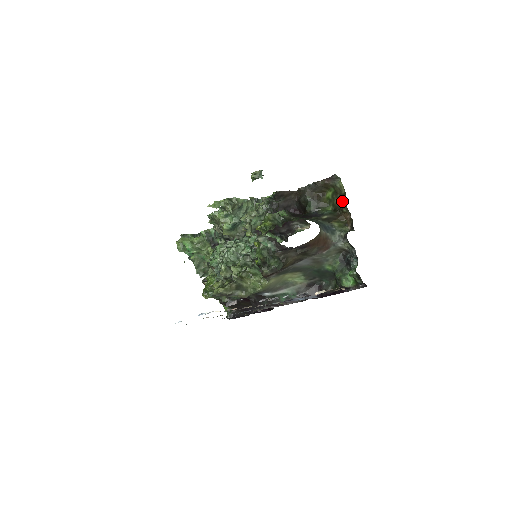
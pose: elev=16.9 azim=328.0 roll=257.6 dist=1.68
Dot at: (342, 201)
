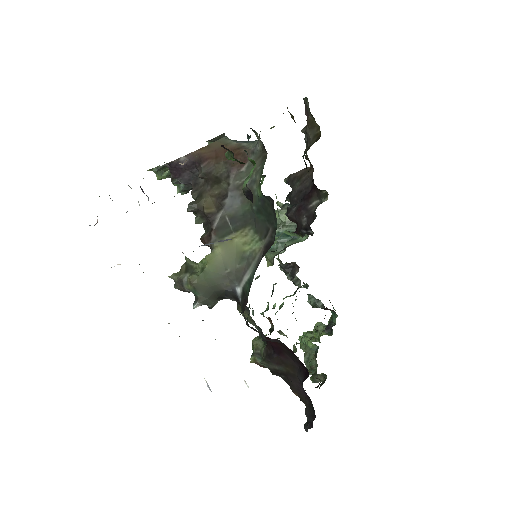
Dot at: occluded
